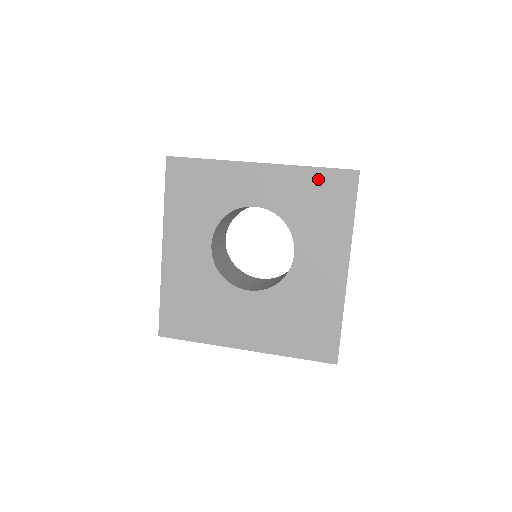
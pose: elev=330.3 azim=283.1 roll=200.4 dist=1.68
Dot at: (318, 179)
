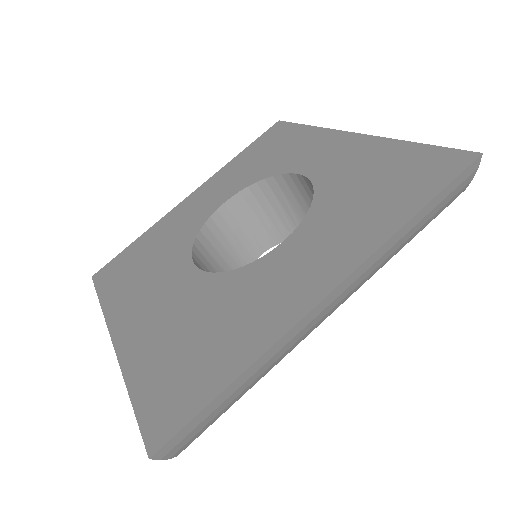
Dot at: (405, 156)
